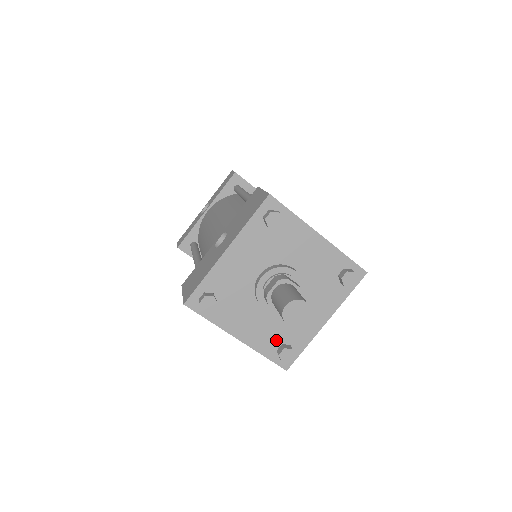
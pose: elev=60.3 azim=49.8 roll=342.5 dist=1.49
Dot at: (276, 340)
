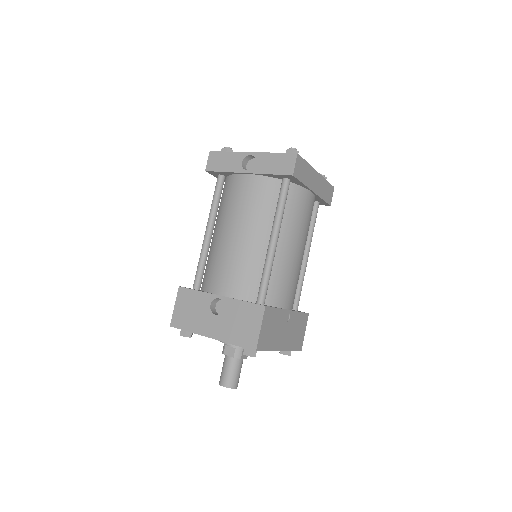
Dot at: occluded
